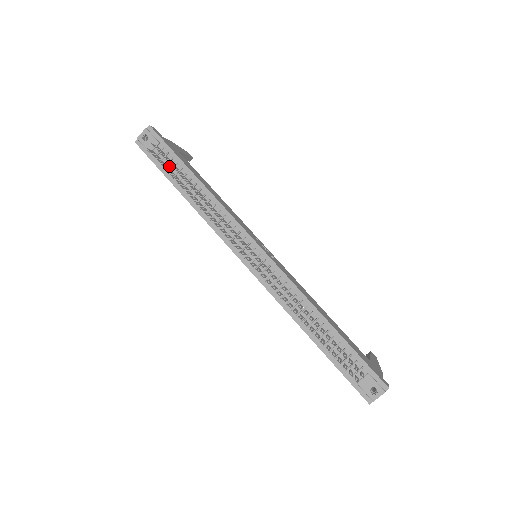
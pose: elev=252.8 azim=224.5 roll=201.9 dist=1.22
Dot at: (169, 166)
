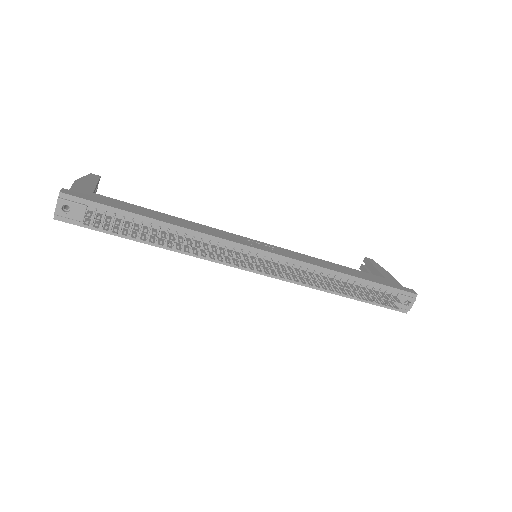
Dot at: occluded
